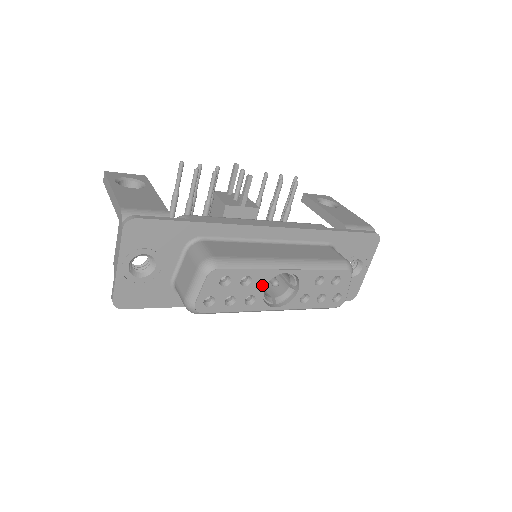
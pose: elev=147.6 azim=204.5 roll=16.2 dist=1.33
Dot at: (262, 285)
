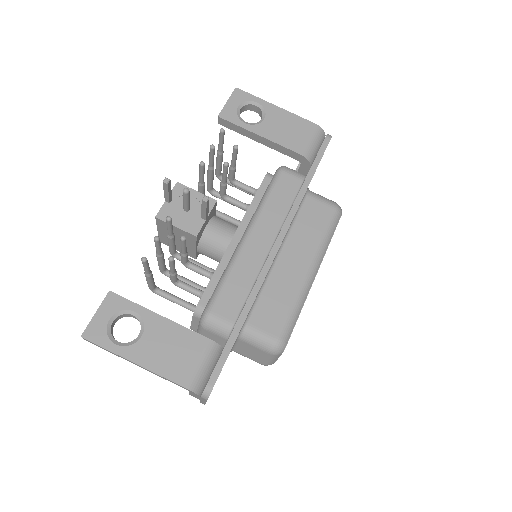
Dot at: occluded
